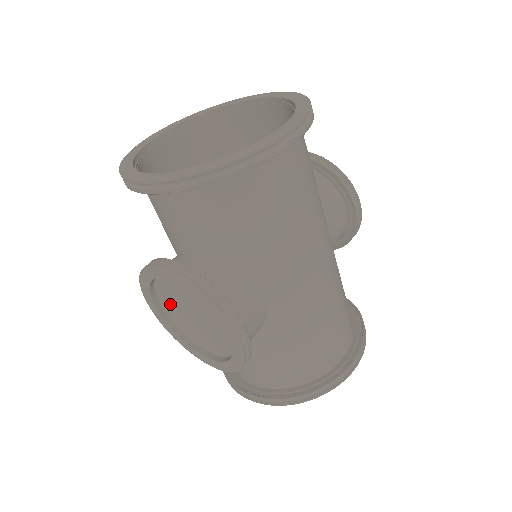
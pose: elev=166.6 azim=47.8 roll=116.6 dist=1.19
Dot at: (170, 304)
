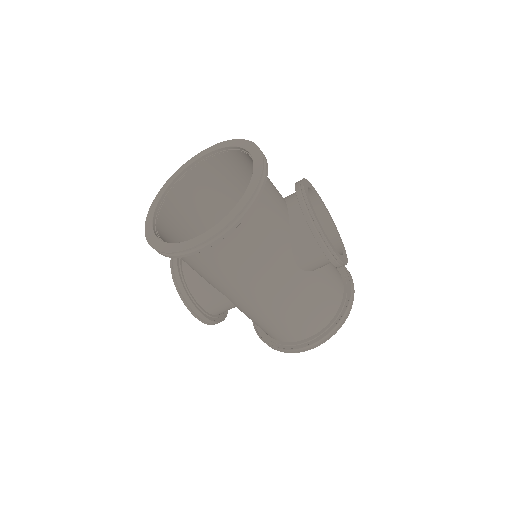
Dot at: occluded
